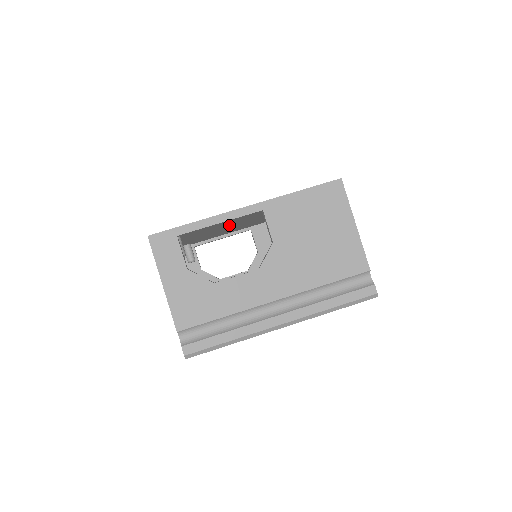
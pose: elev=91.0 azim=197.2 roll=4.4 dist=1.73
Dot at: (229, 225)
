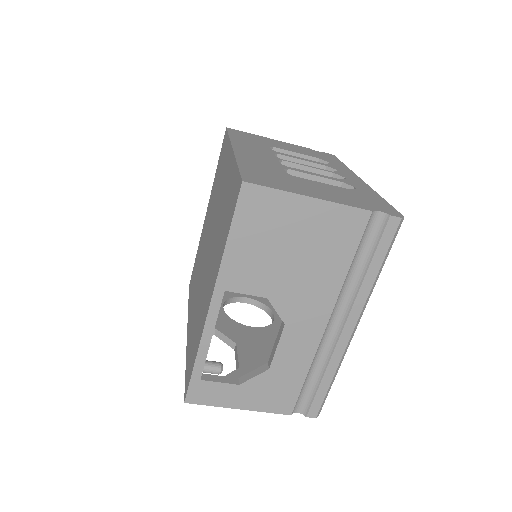
Dot at: occluded
